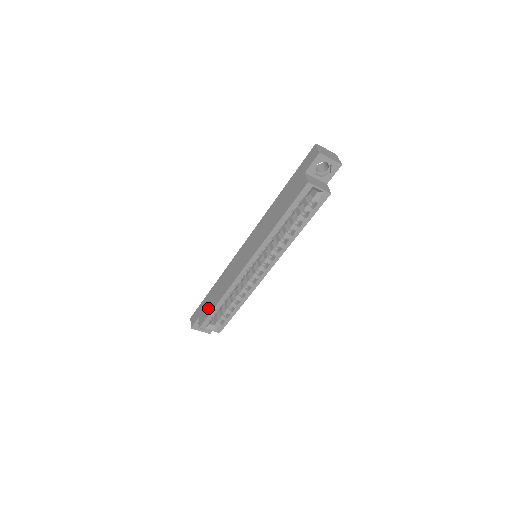
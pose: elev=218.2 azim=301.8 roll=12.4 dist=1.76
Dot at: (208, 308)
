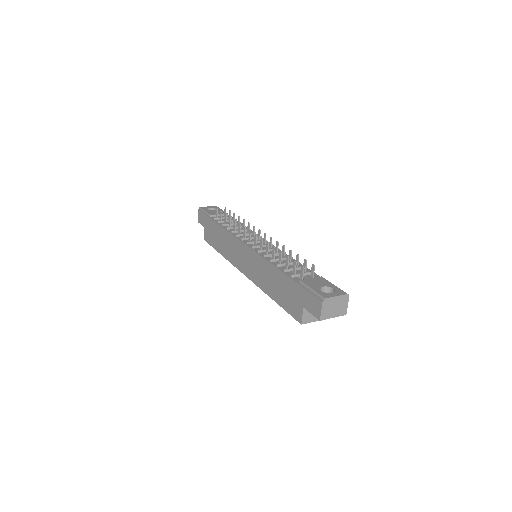
Dot at: (211, 239)
